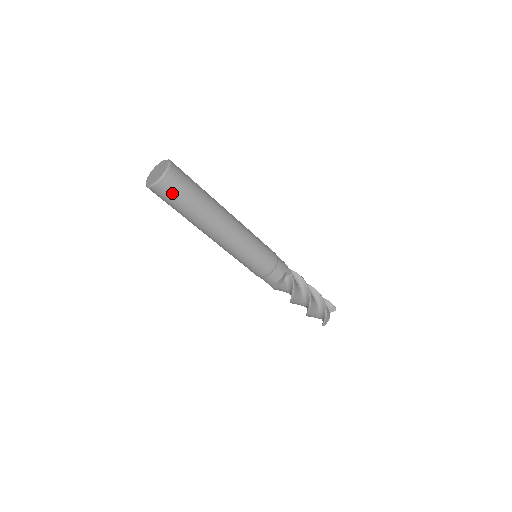
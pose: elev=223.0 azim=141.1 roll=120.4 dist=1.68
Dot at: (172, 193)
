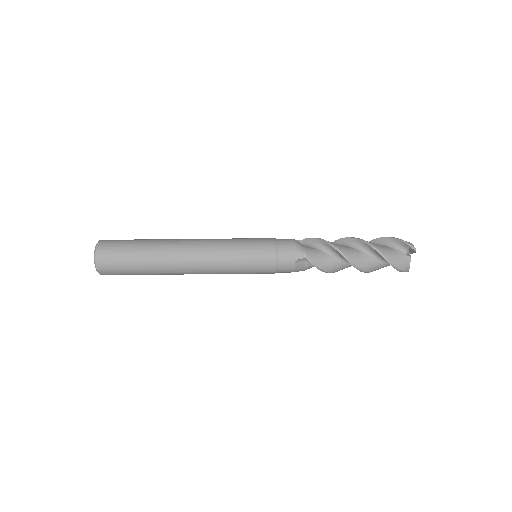
Dot at: (115, 244)
